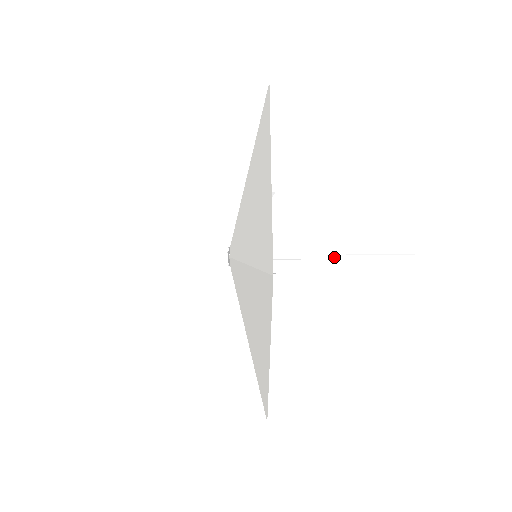
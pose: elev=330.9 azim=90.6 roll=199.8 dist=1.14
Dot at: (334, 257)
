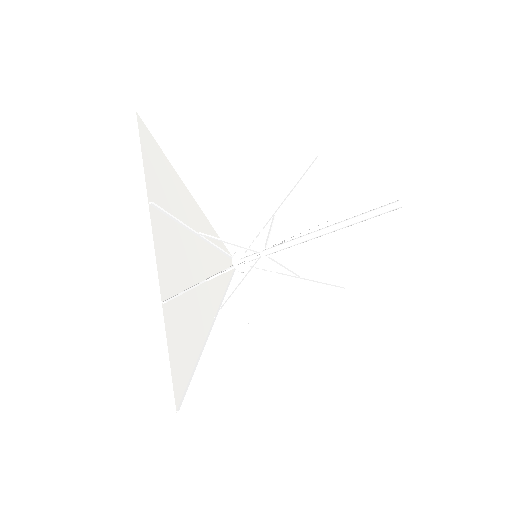
Dot at: (315, 232)
